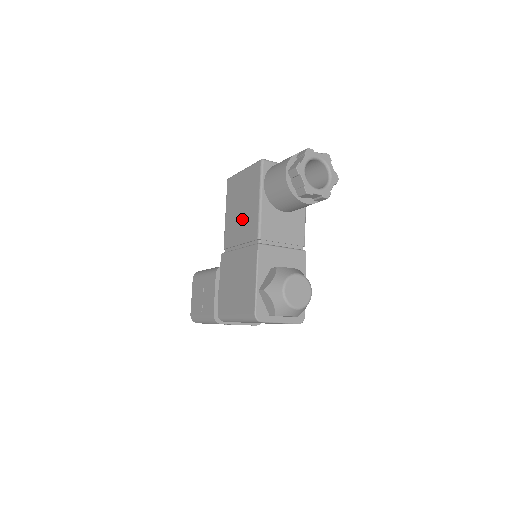
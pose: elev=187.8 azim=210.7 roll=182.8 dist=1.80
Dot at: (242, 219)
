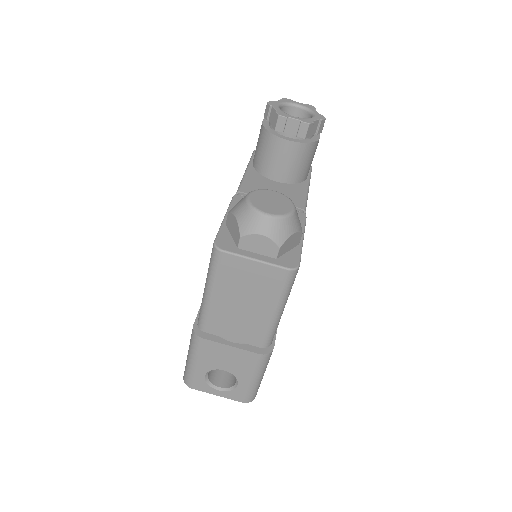
Dot at: occluded
